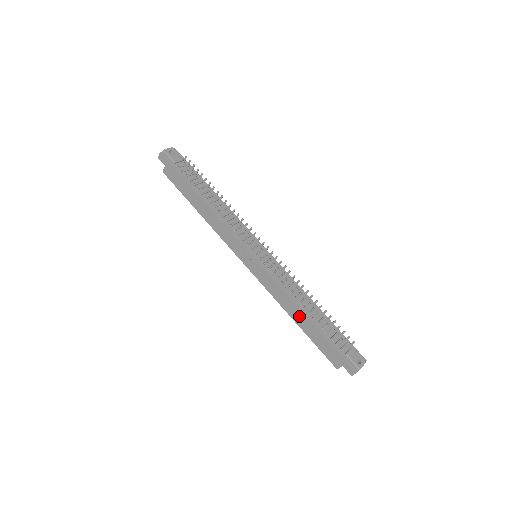
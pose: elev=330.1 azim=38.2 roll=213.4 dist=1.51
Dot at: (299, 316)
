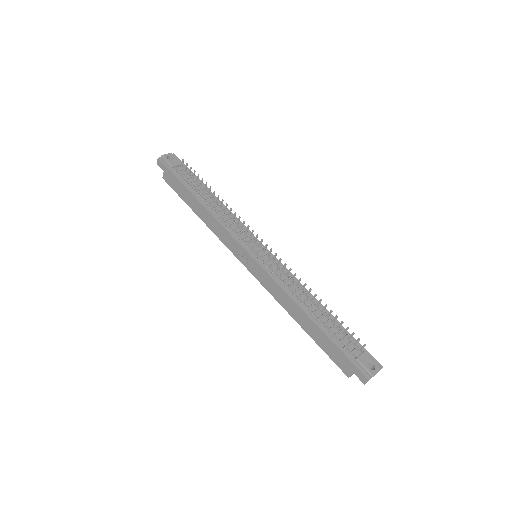
Dot at: (302, 318)
